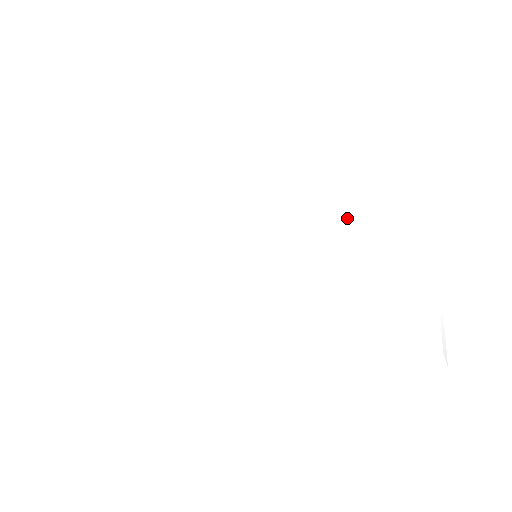
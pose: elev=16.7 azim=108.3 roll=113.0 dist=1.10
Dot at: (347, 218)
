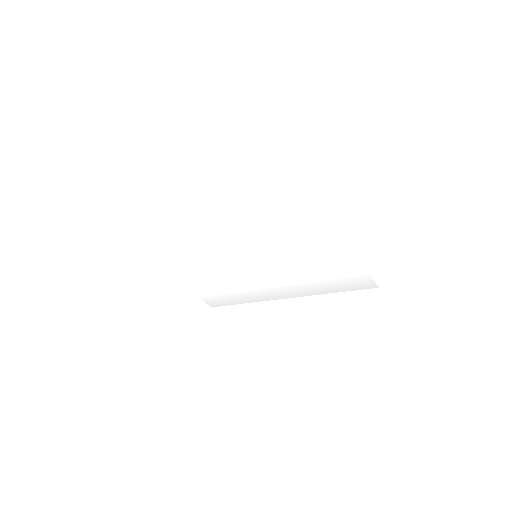
Dot at: (299, 246)
